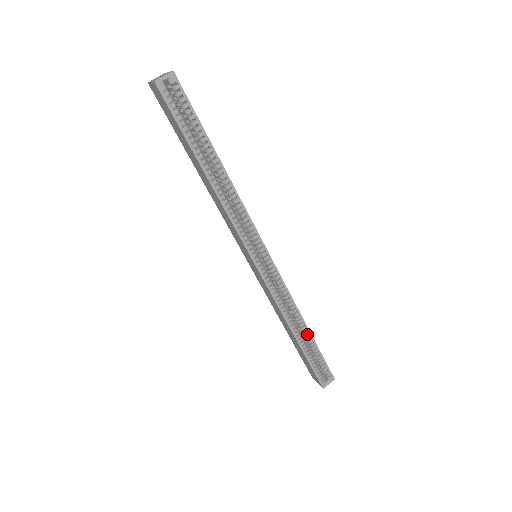
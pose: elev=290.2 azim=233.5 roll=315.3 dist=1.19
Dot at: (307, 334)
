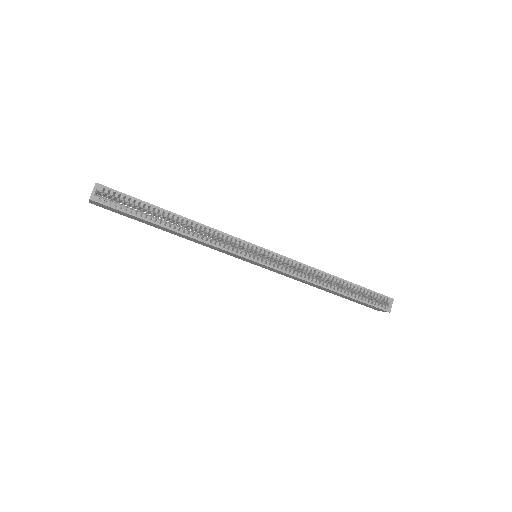
Dot at: (341, 282)
